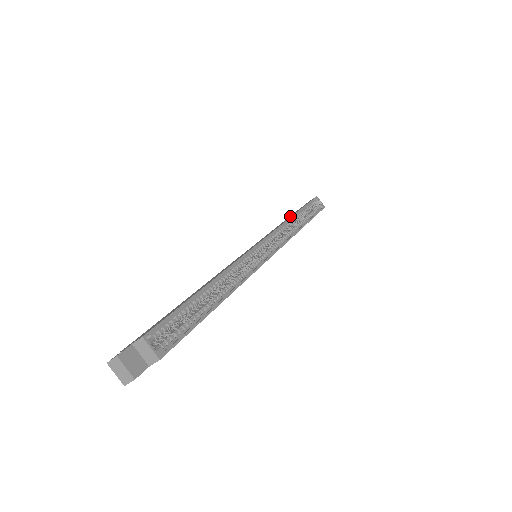
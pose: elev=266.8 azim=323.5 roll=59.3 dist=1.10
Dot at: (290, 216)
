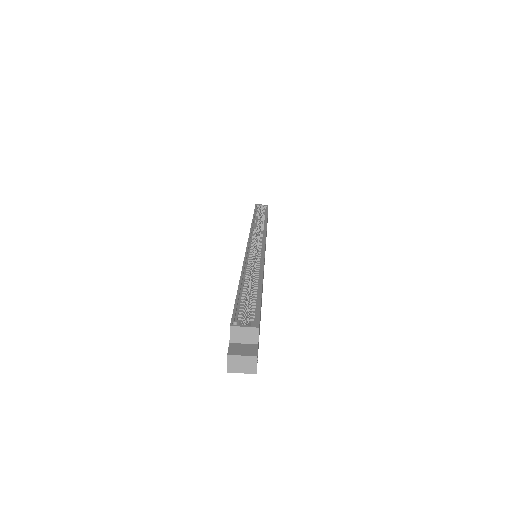
Dot at: occluded
